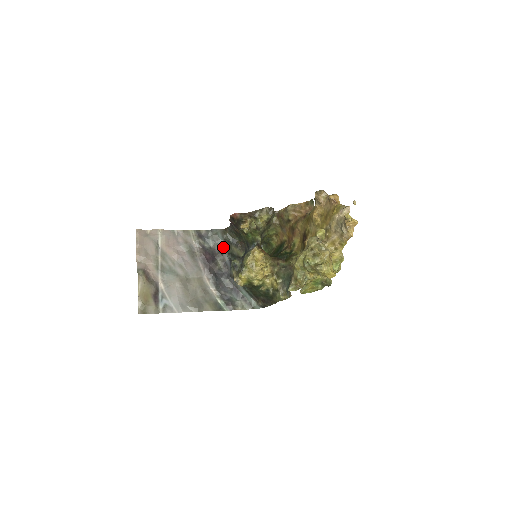
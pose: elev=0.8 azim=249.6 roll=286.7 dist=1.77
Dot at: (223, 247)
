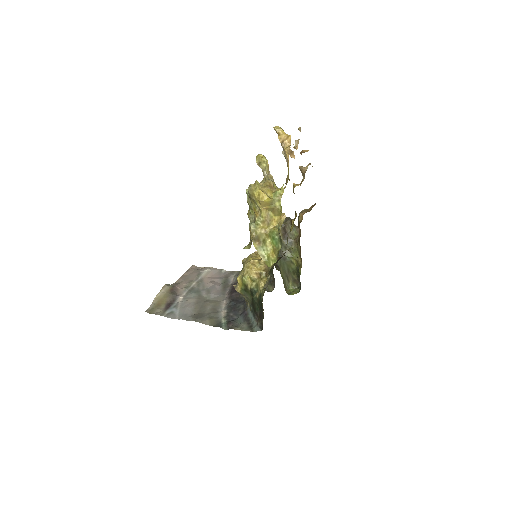
Dot at: occluded
